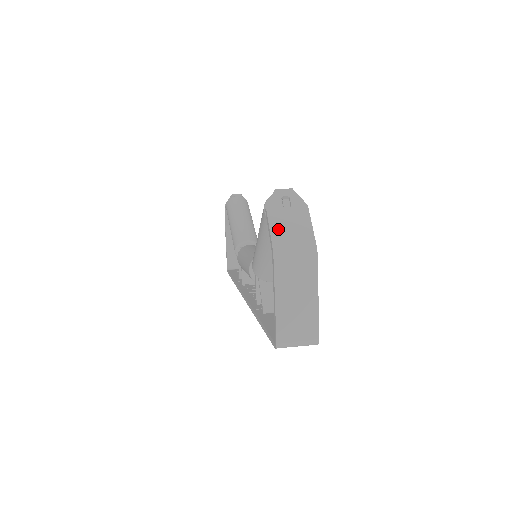
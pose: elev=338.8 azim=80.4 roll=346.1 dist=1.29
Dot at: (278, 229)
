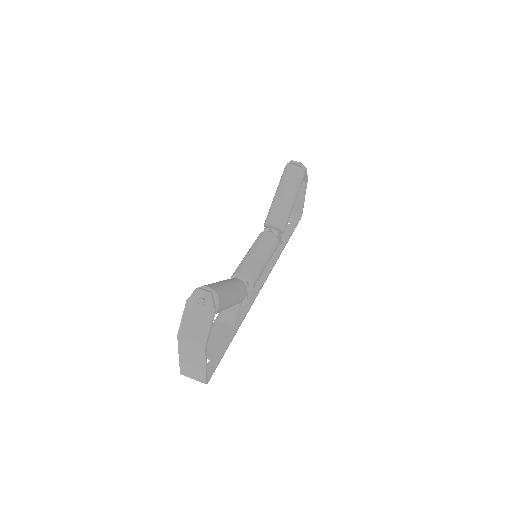
Dot at: (187, 320)
